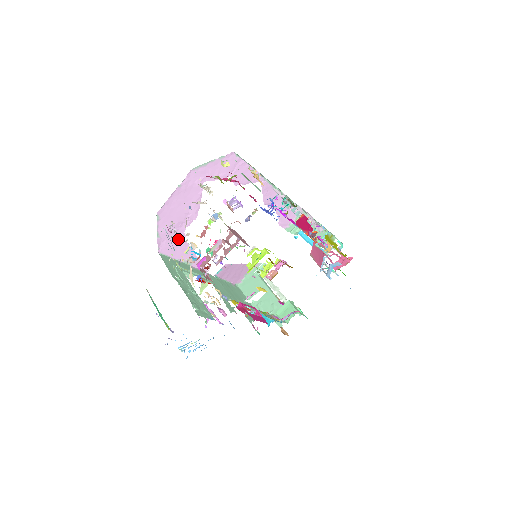
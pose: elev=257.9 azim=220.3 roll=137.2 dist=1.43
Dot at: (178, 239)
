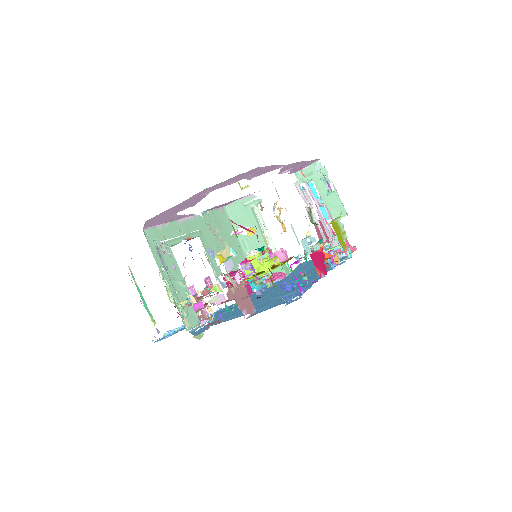
Dot at: (168, 218)
